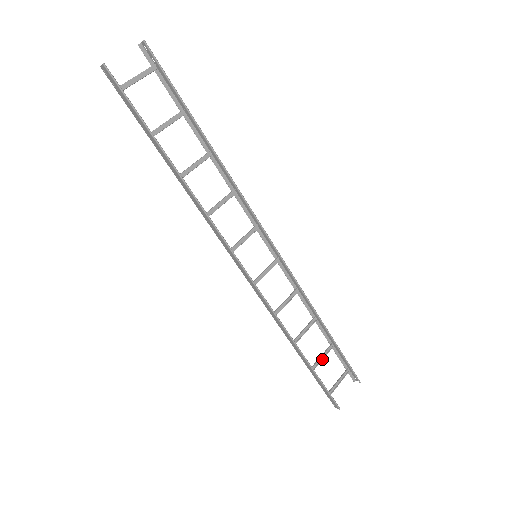
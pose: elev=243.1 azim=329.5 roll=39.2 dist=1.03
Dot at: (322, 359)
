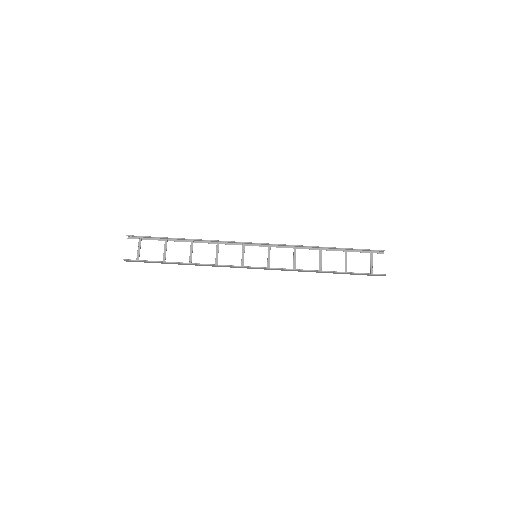
Dot at: occluded
